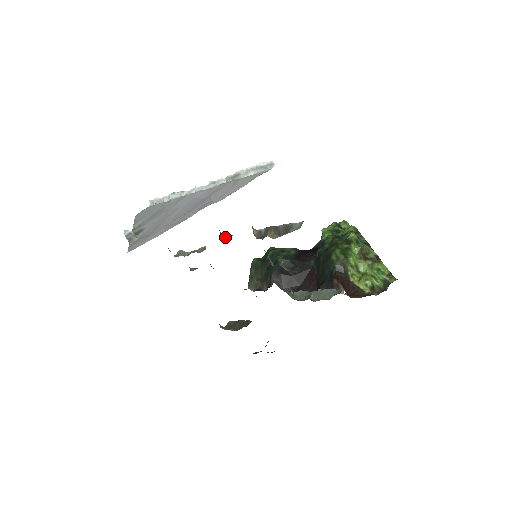
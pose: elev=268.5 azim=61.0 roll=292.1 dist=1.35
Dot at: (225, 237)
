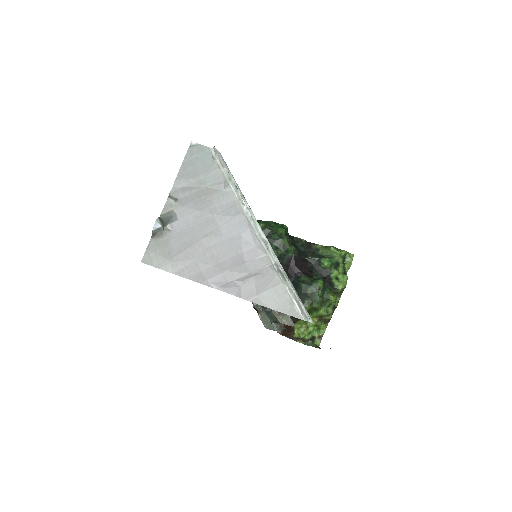
Dot at: occluded
